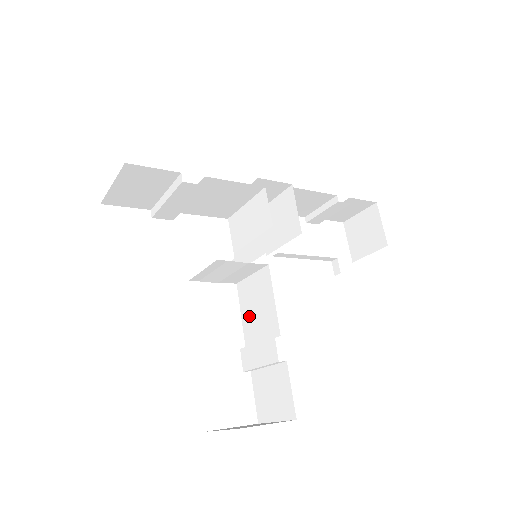
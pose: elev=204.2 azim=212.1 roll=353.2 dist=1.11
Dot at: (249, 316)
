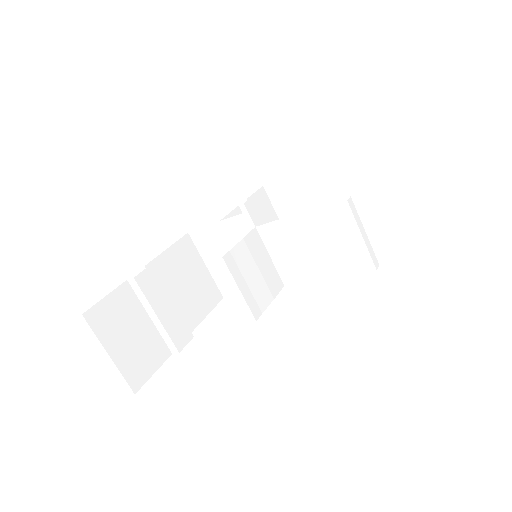
Dot at: (314, 263)
